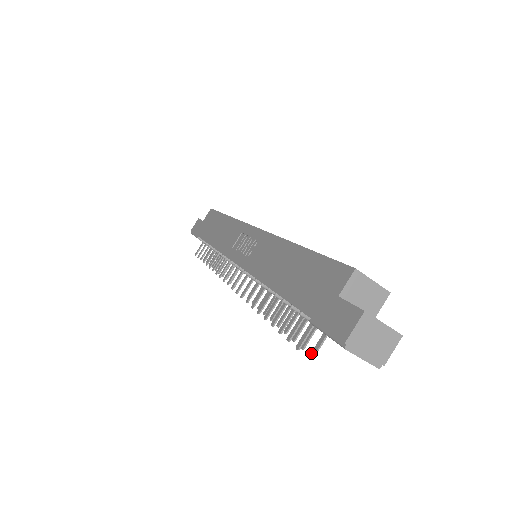
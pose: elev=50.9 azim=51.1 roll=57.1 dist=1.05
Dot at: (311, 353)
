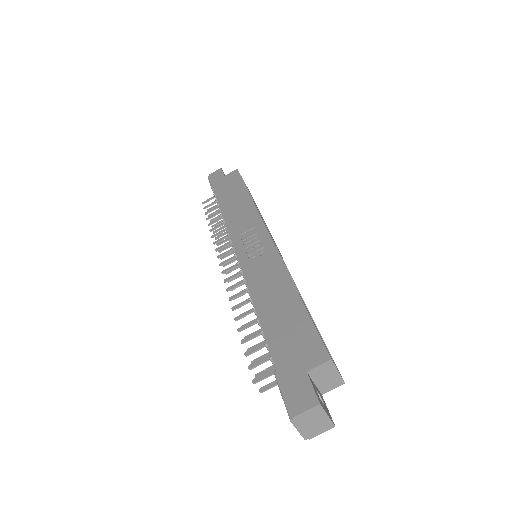
Dot at: (261, 388)
